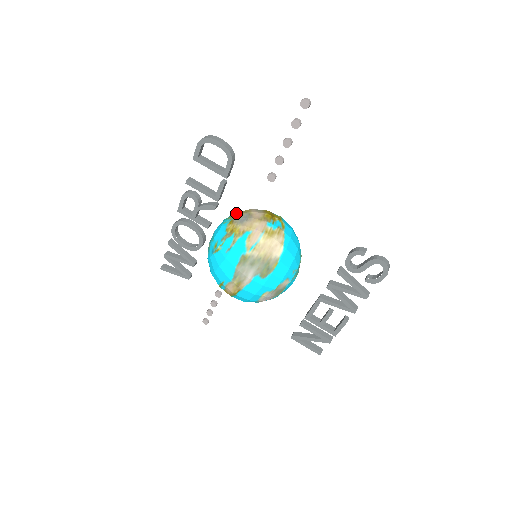
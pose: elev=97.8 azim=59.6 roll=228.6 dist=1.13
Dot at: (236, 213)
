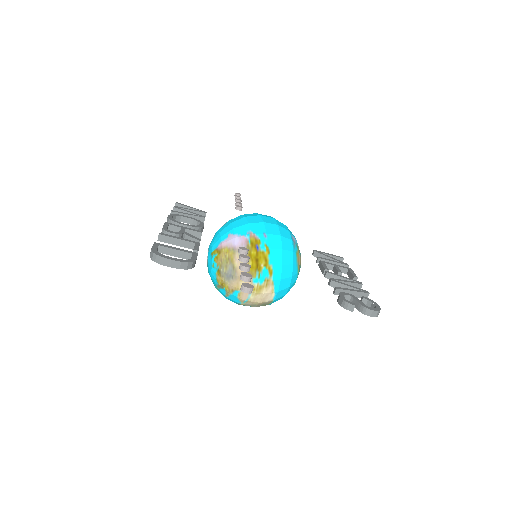
Dot at: (221, 256)
